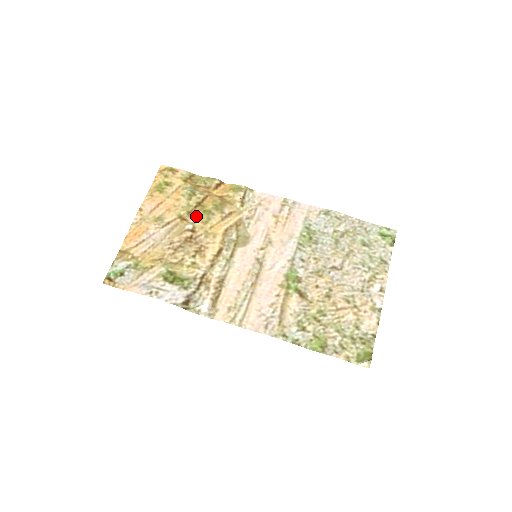
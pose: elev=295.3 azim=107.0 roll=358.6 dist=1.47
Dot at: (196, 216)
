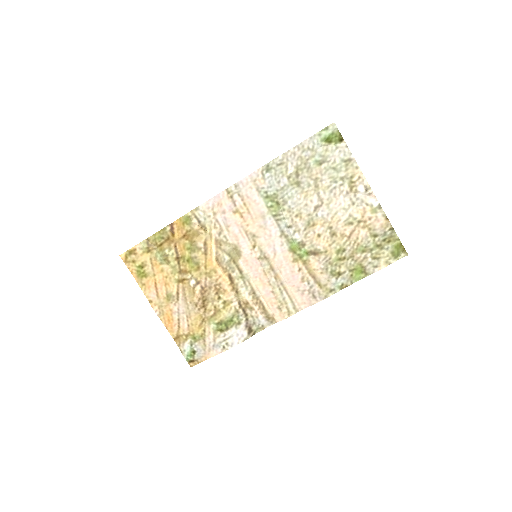
Dot at: (187, 270)
